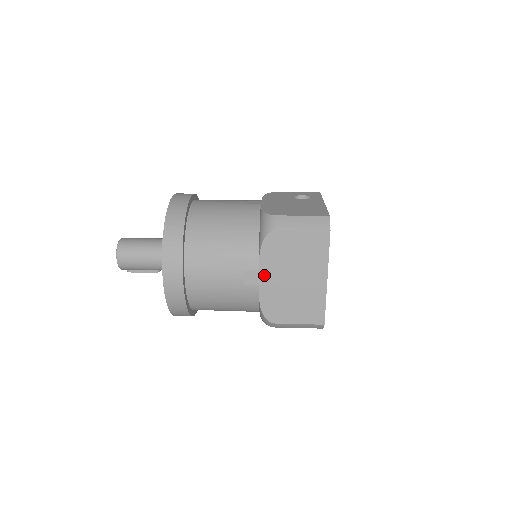
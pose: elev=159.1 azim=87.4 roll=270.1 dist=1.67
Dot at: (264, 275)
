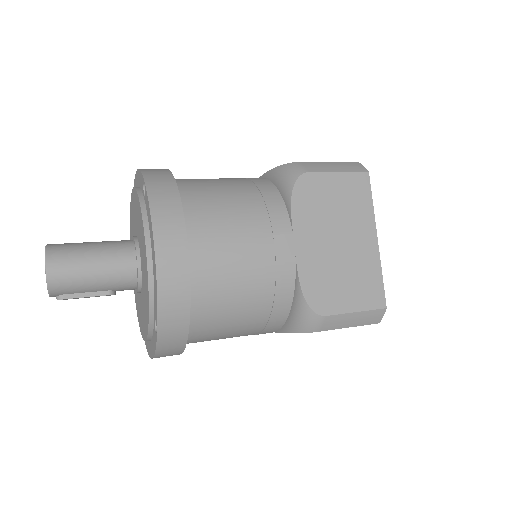
Dot at: (300, 239)
